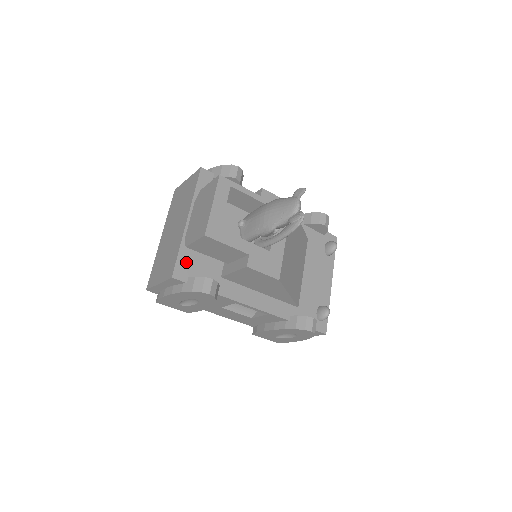
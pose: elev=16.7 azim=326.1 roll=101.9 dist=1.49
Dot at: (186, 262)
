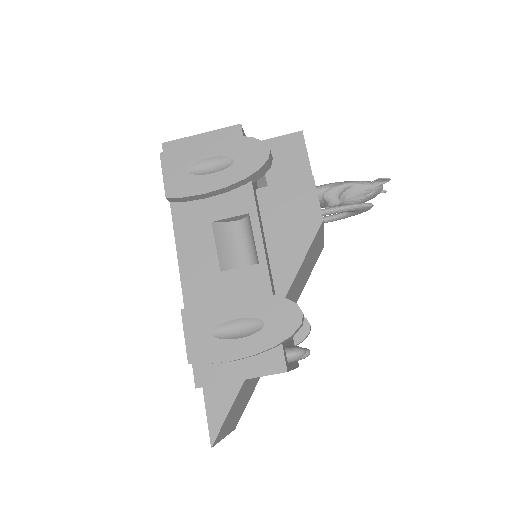
Dot at: occluded
